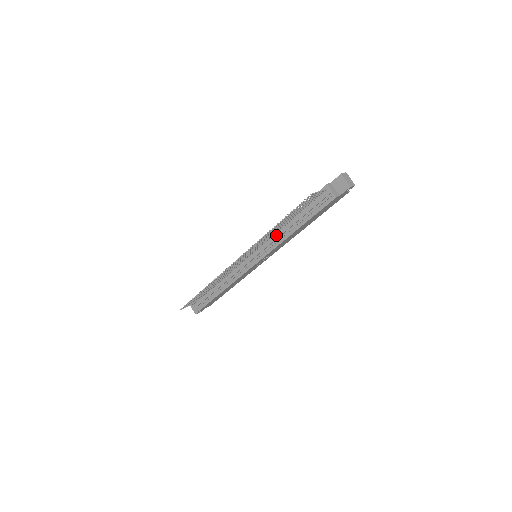
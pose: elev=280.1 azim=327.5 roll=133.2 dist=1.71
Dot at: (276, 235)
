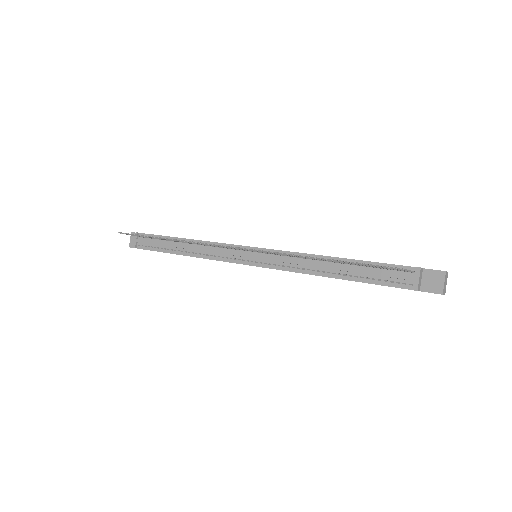
Dot at: (304, 261)
